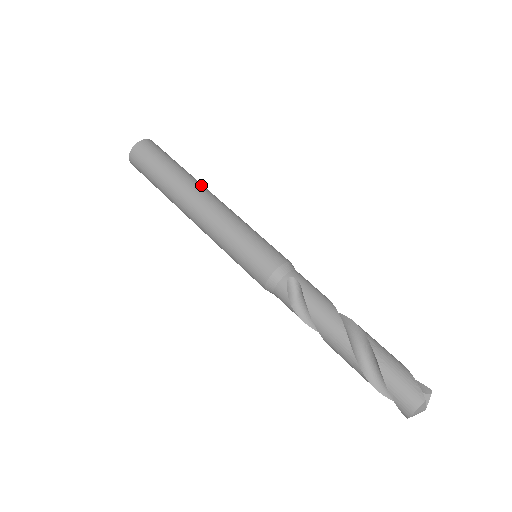
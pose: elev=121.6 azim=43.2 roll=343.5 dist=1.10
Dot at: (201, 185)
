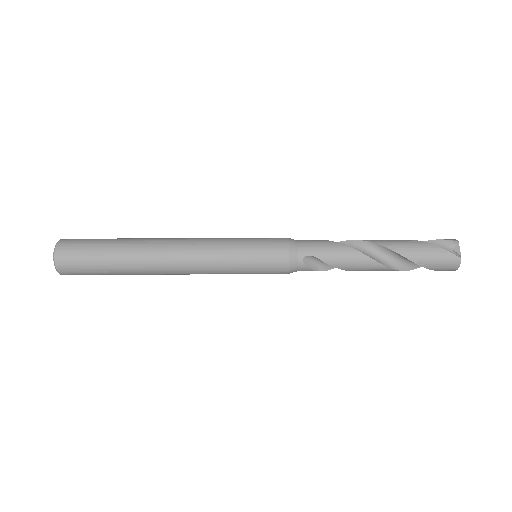
Dot at: (153, 247)
